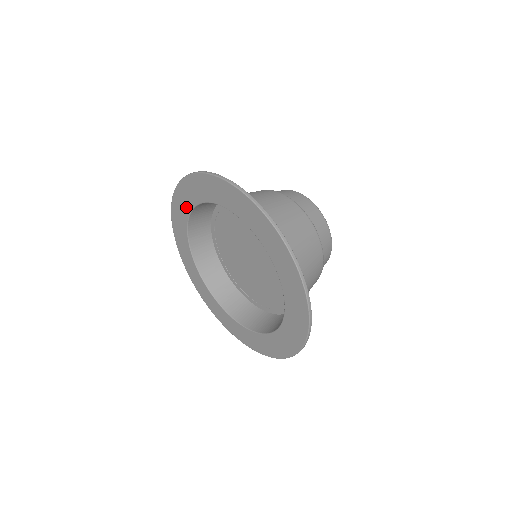
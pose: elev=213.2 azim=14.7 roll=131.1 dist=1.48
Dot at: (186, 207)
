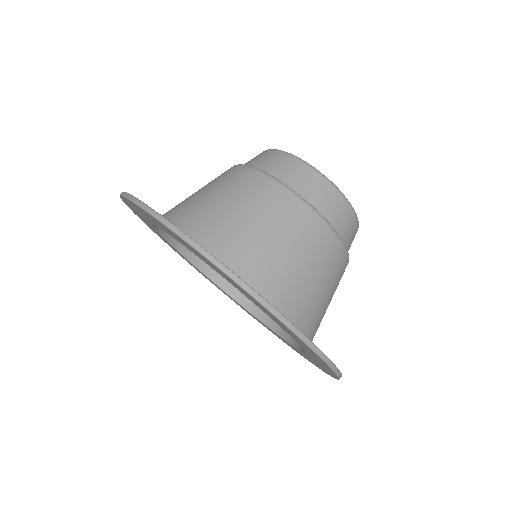
Dot at: (162, 228)
